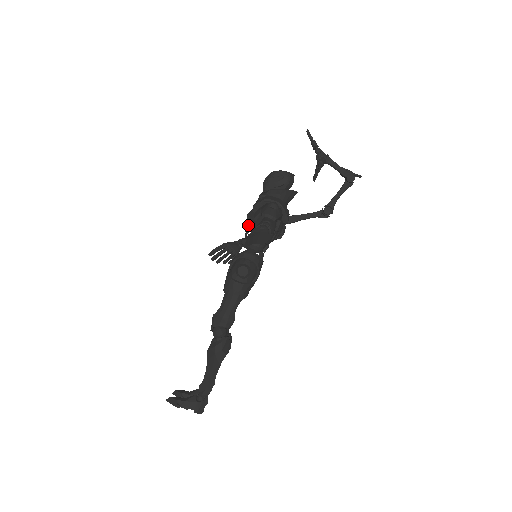
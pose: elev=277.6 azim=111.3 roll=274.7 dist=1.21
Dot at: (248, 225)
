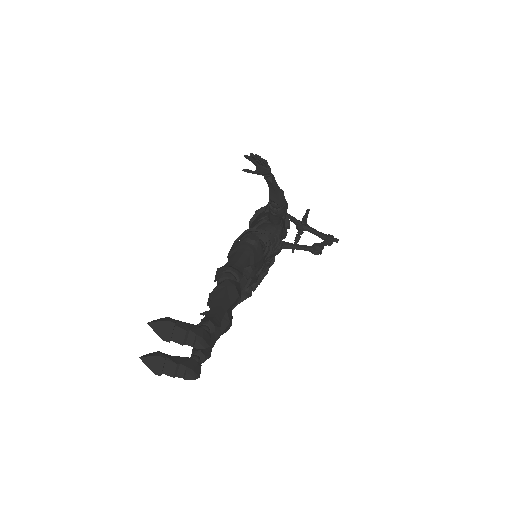
Dot at: (246, 234)
